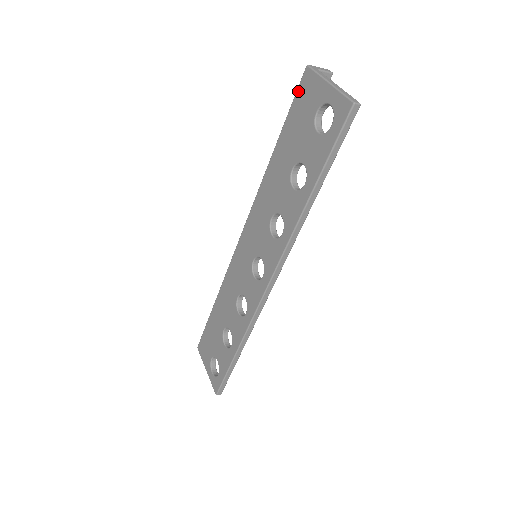
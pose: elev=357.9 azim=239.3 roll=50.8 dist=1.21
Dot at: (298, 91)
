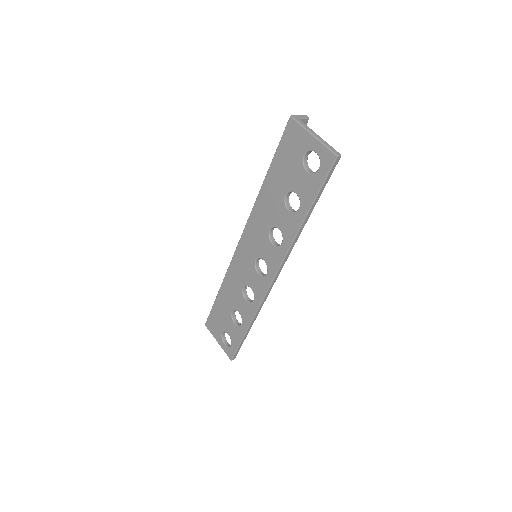
Dot at: (284, 135)
